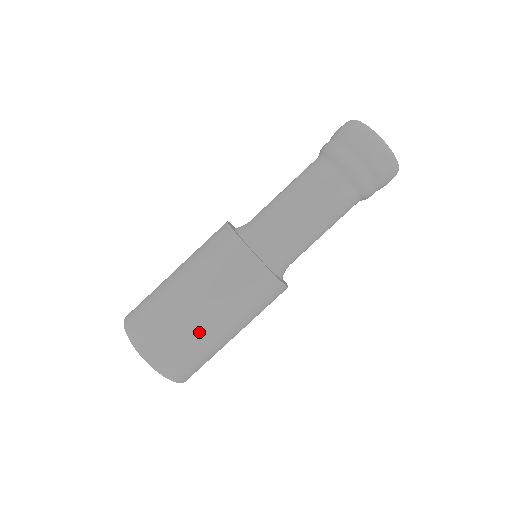
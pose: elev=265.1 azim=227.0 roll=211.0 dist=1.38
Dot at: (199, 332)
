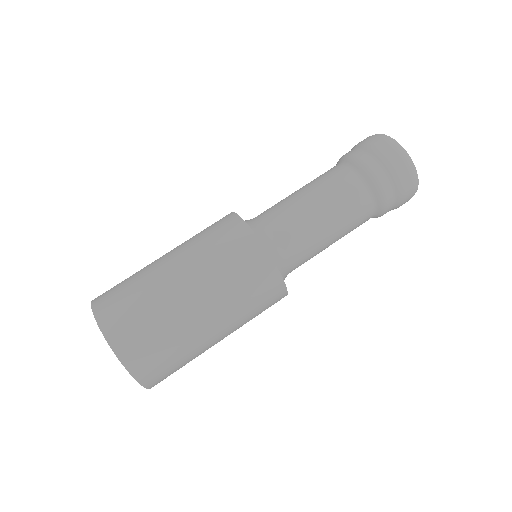
Dot at: (151, 272)
